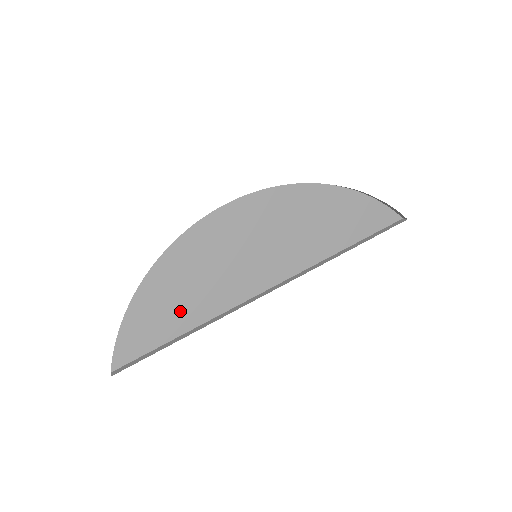
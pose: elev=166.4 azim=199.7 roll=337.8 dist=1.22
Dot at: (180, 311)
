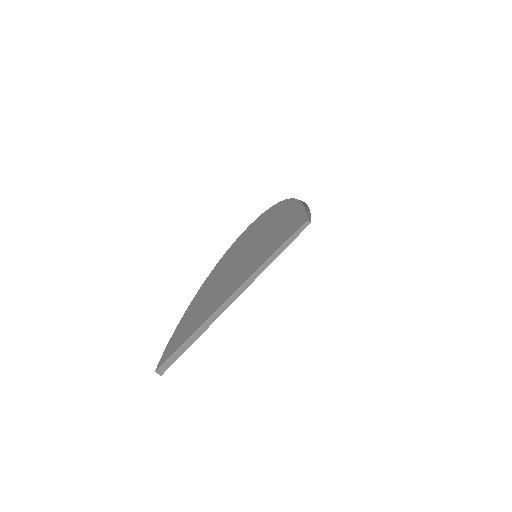
Dot at: (207, 307)
